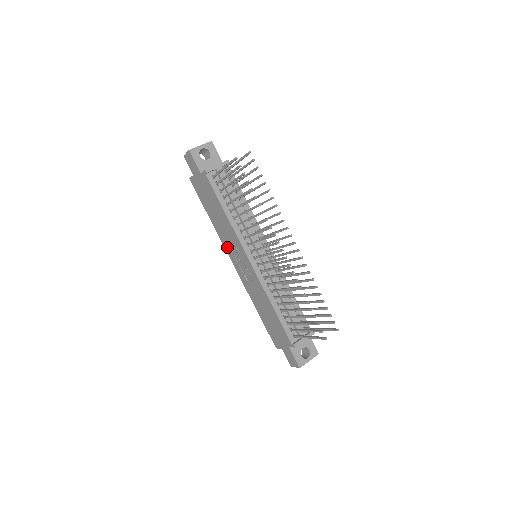
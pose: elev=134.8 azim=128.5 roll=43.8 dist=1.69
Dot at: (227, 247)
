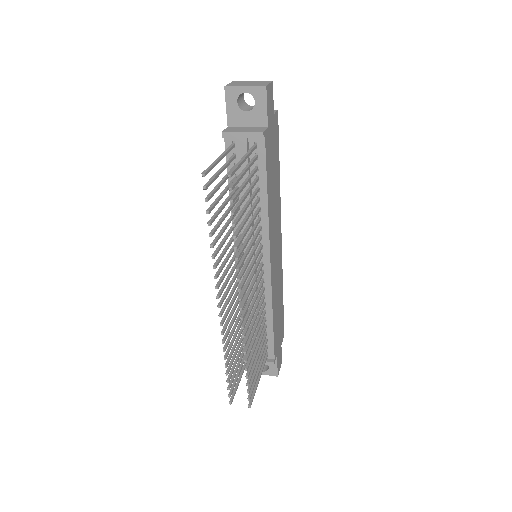
Dot at: occluded
